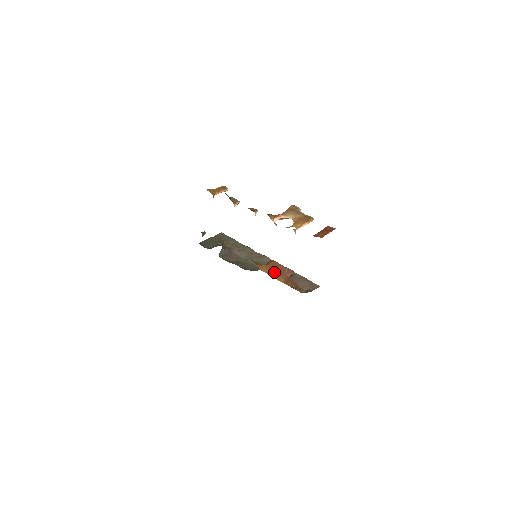
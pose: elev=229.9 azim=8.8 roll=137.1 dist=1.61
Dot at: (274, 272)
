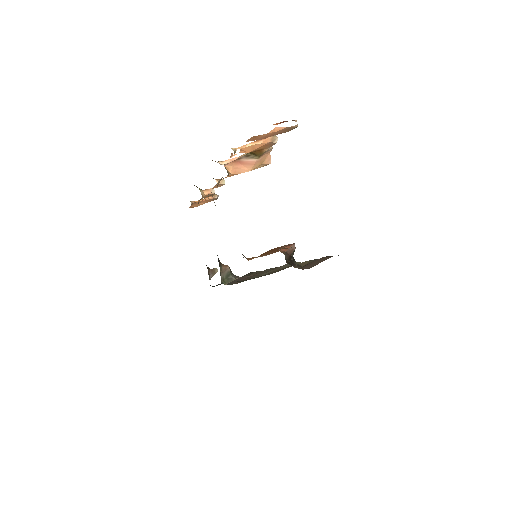
Dot at: (264, 254)
